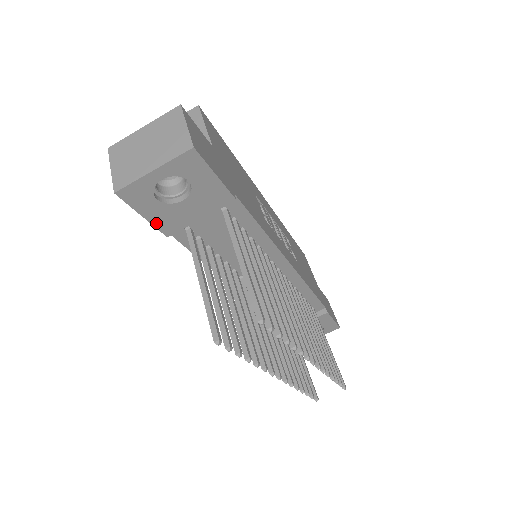
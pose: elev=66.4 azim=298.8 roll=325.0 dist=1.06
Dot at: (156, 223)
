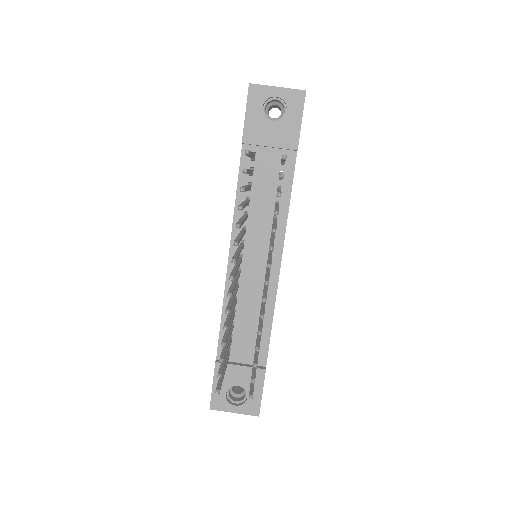
Dot at: (247, 125)
